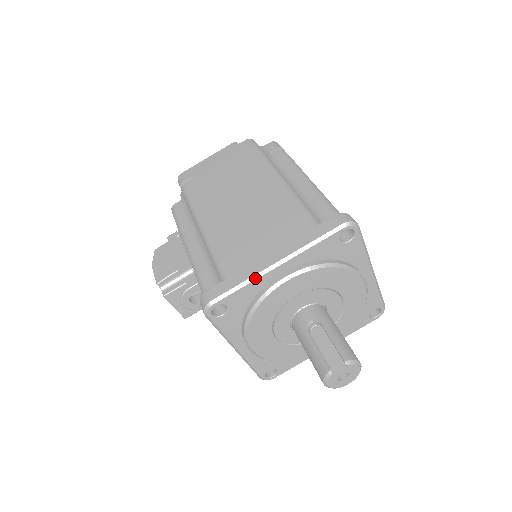
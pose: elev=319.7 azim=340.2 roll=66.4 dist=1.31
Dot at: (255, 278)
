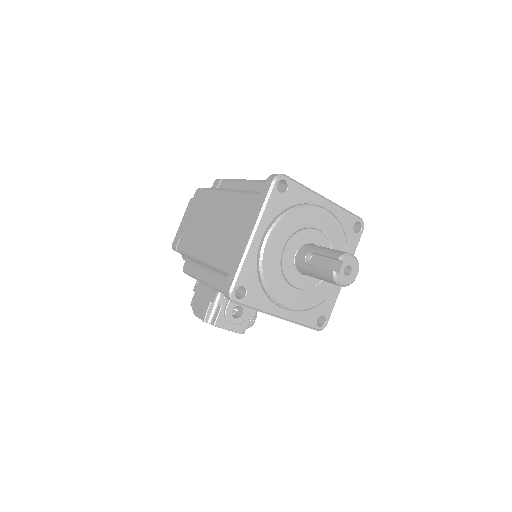
Dot at: (245, 254)
